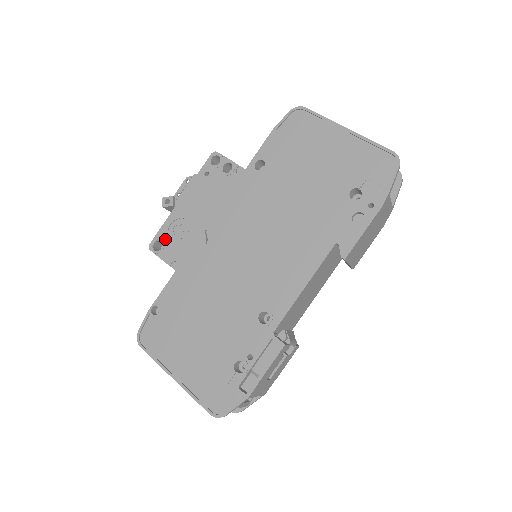
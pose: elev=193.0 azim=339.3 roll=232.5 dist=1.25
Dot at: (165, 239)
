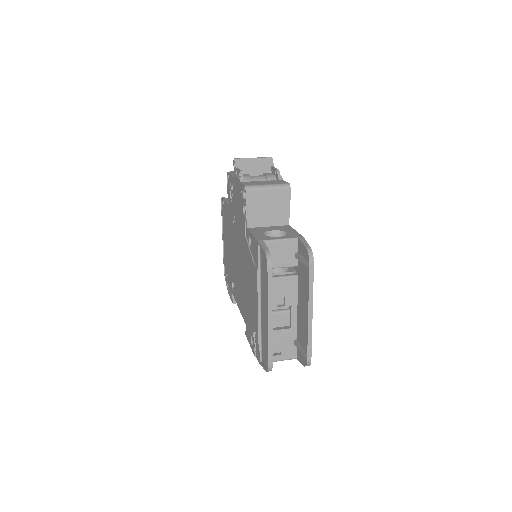
Dot at: (229, 183)
